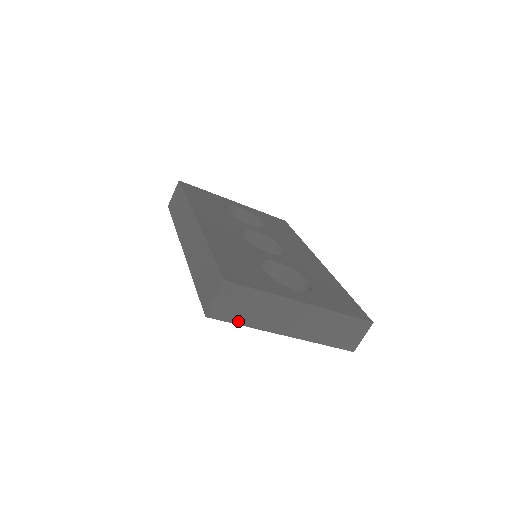
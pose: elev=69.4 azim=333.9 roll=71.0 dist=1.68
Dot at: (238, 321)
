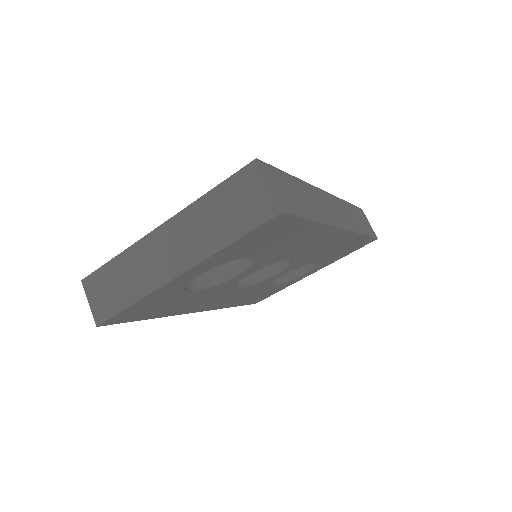
Dot at: (123, 305)
